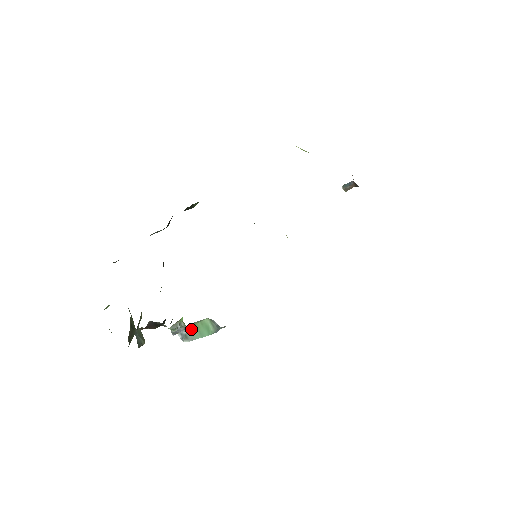
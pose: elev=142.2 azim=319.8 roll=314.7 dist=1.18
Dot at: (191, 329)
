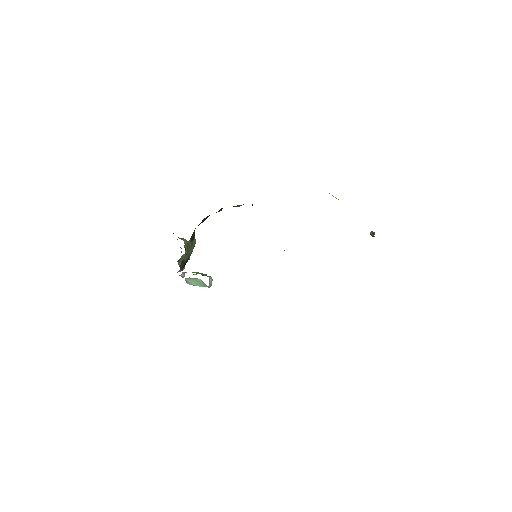
Dot at: (190, 280)
